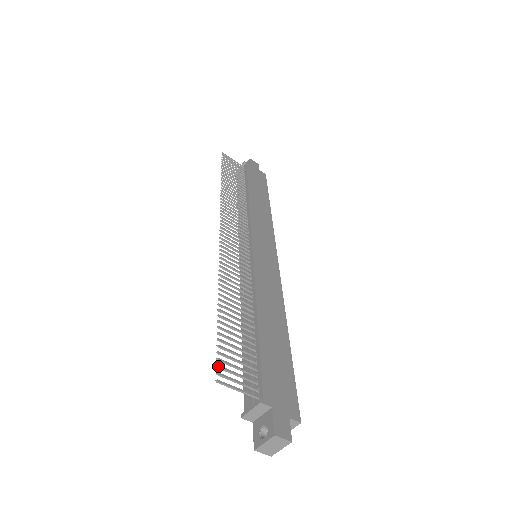
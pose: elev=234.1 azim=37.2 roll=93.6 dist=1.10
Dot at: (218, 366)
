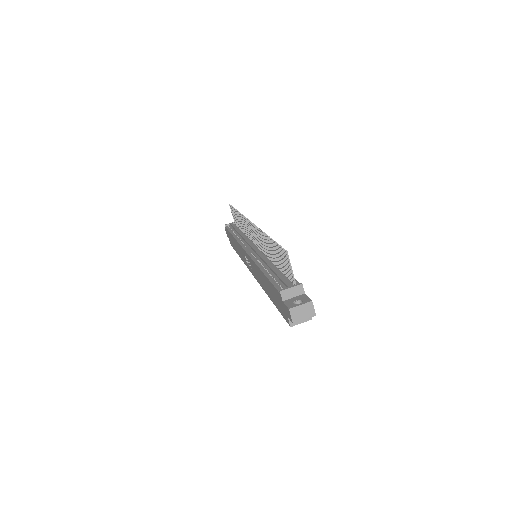
Dot at: occluded
